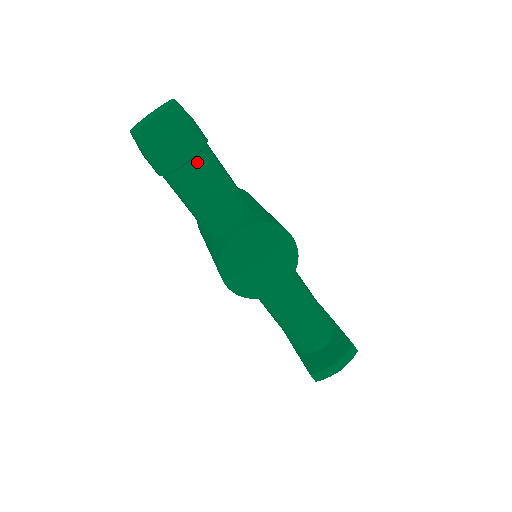
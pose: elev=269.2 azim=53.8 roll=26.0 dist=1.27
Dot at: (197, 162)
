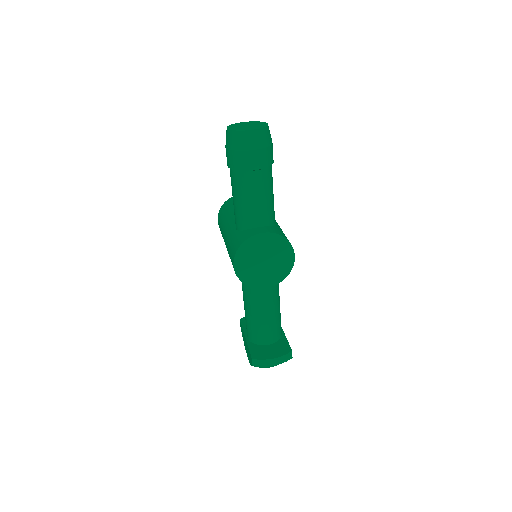
Dot at: (261, 173)
